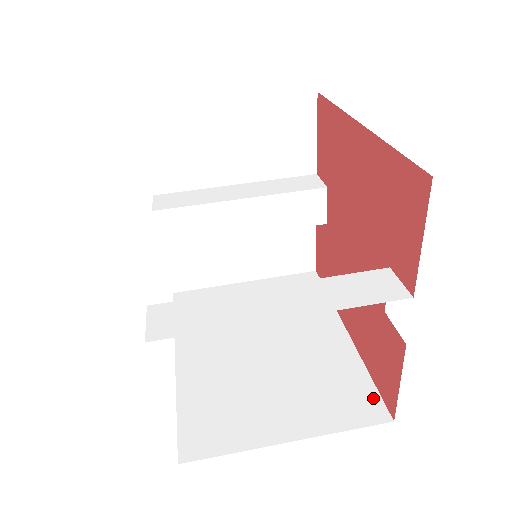
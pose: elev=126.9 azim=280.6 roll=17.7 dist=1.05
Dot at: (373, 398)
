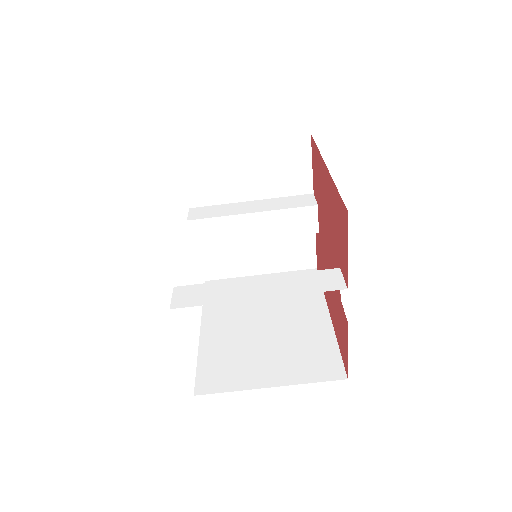
Dot at: (337, 363)
